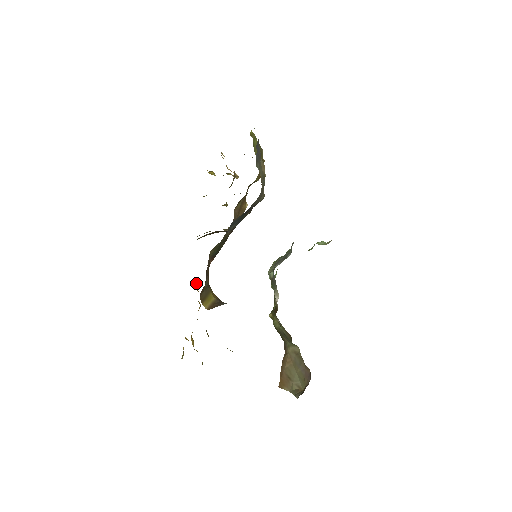
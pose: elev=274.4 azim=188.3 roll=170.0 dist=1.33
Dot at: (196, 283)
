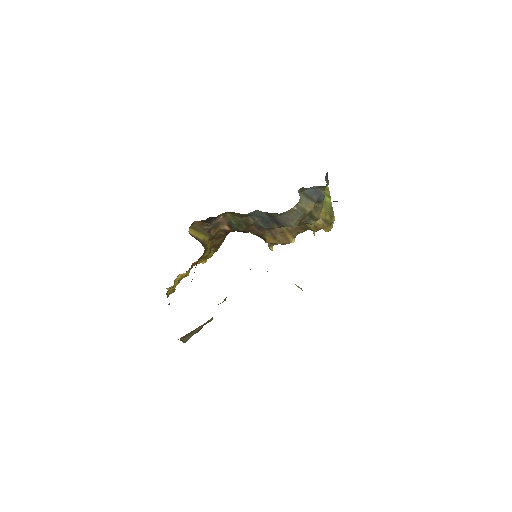
Dot at: occluded
